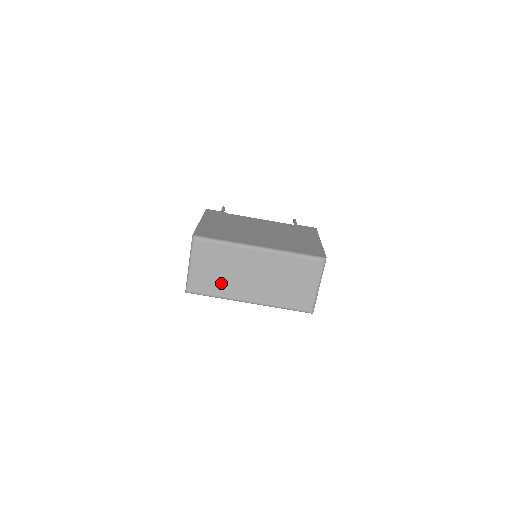
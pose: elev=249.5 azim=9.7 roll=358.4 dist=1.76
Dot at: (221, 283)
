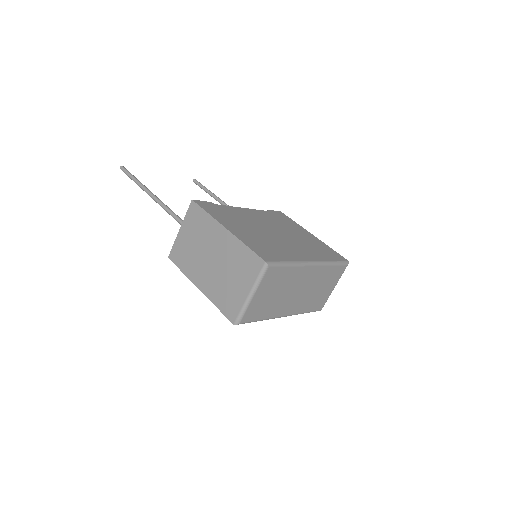
Dot at: (271, 306)
